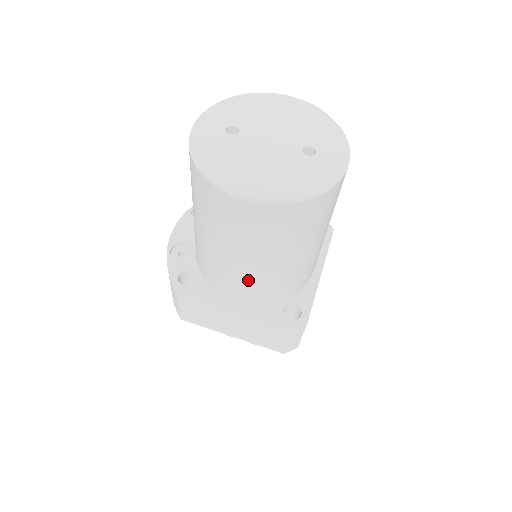
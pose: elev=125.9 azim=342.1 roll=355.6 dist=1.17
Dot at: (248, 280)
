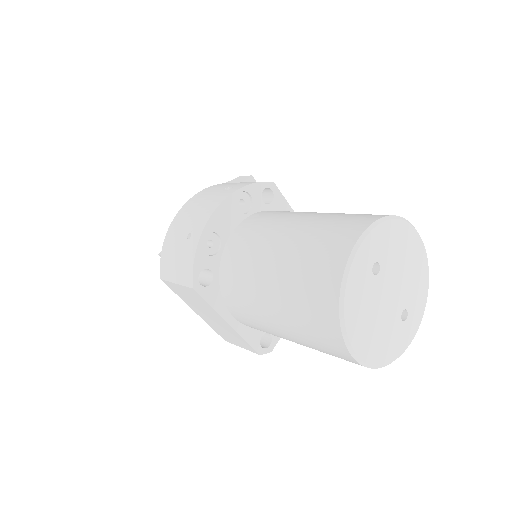
Dot at: (268, 331)
